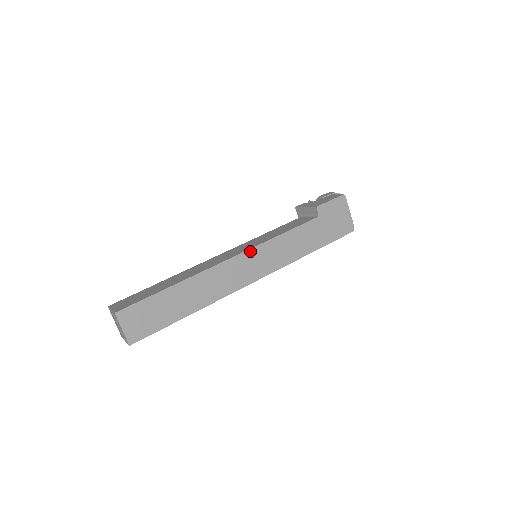
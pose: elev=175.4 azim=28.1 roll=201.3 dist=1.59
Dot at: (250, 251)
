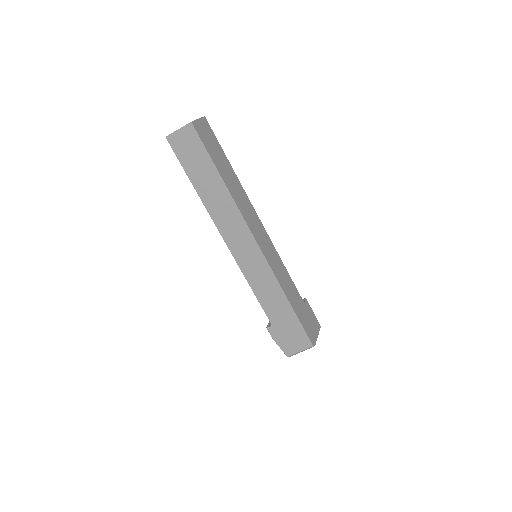
Dot at: (268, 236)
